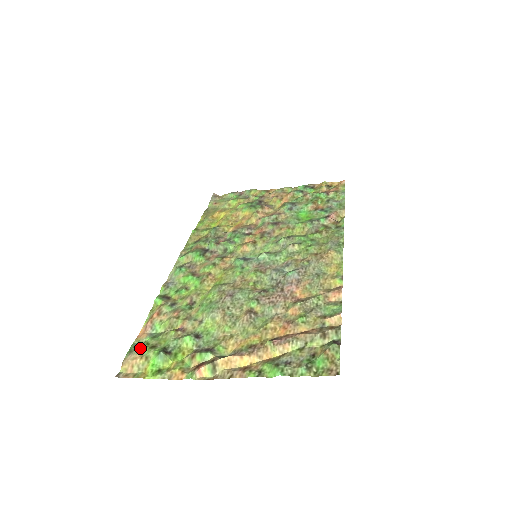
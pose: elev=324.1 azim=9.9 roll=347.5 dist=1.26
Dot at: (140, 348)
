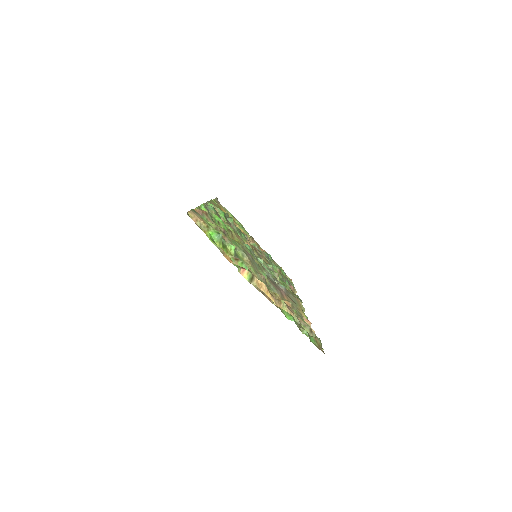
Dot at: (202, 217)
